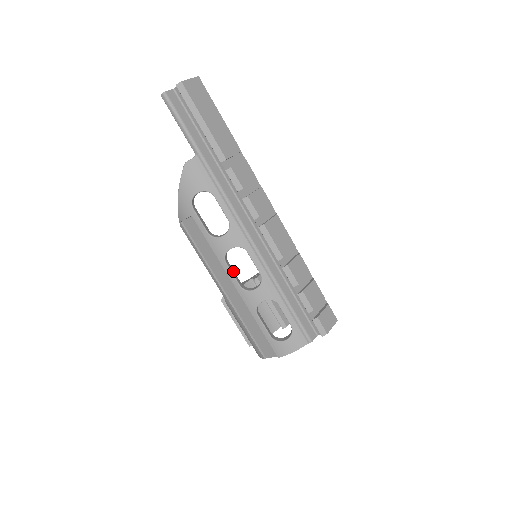
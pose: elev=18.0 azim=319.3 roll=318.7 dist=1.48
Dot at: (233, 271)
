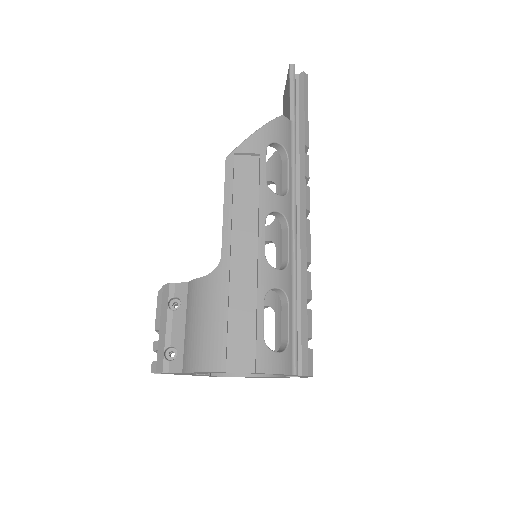
Dot at: occluded
